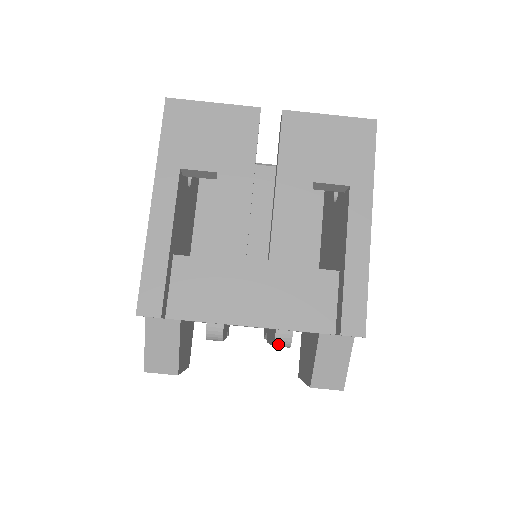
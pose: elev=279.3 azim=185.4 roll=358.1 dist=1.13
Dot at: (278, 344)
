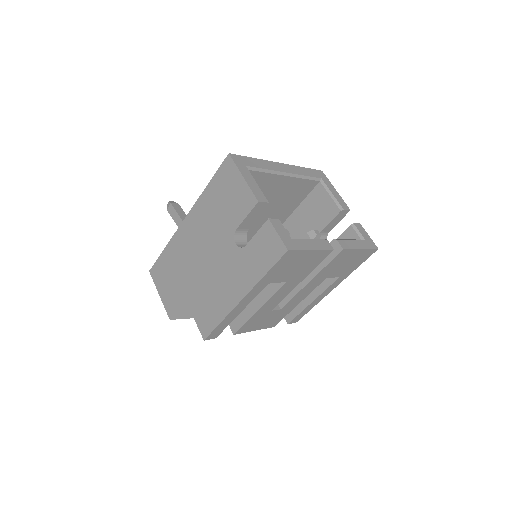
Dot at: occluded
